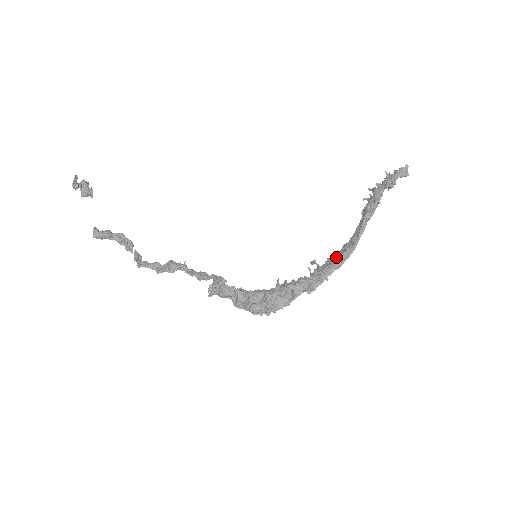
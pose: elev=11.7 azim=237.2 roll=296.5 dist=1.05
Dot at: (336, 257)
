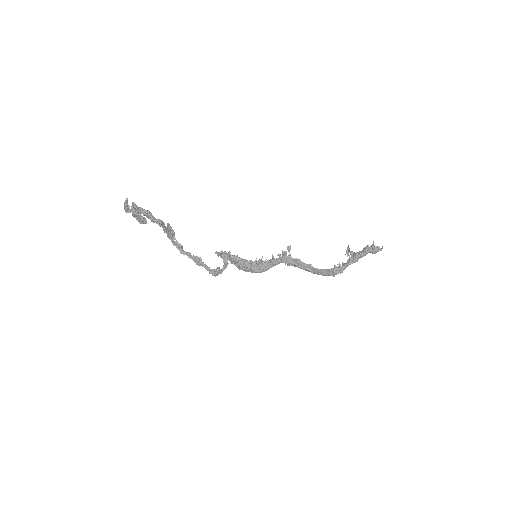
Dot at: (301, 266)
